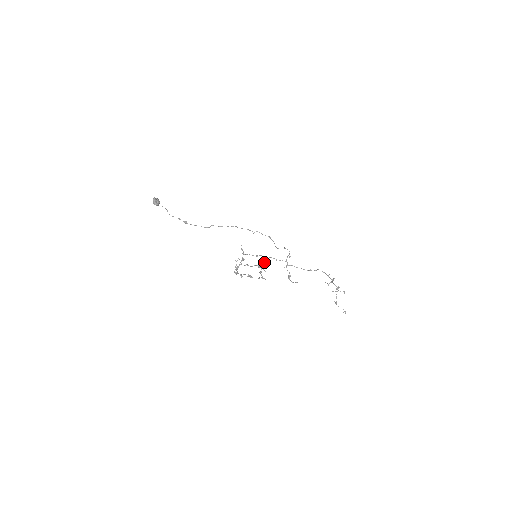
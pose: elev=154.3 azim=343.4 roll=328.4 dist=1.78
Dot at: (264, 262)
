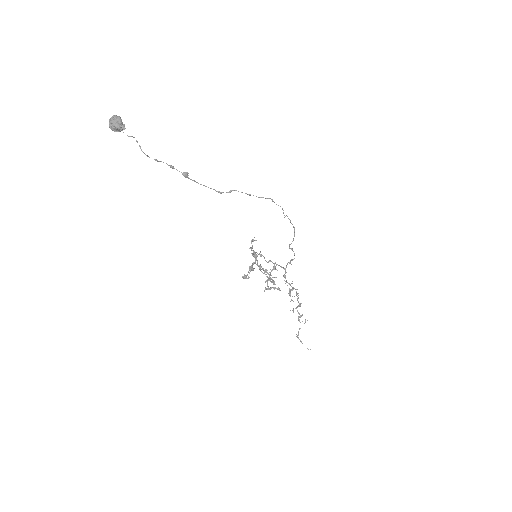
Dot at: (274, 265)
